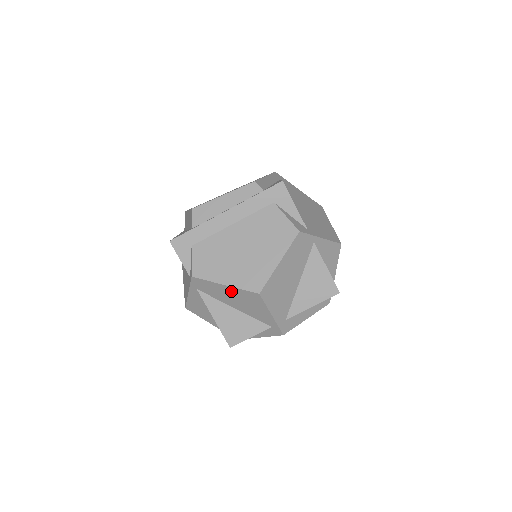
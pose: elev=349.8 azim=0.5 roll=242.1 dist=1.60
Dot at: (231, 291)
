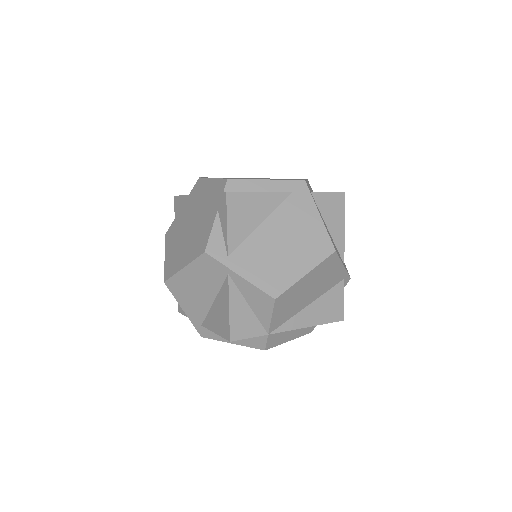
Dot at: occluded
